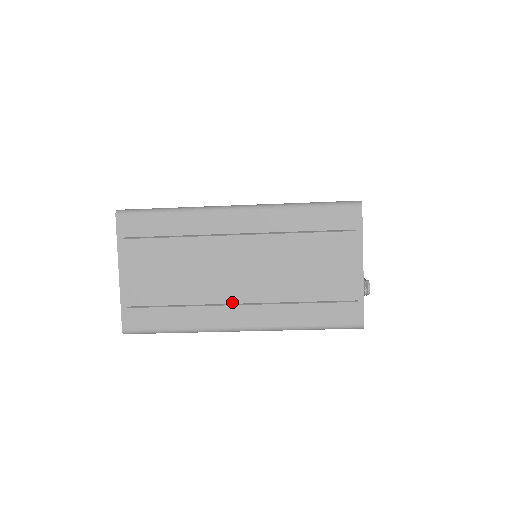
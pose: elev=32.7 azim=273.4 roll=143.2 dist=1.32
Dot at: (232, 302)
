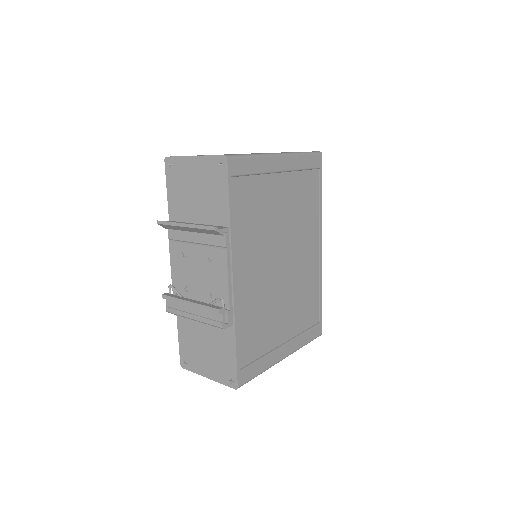
Dot at: occluded
